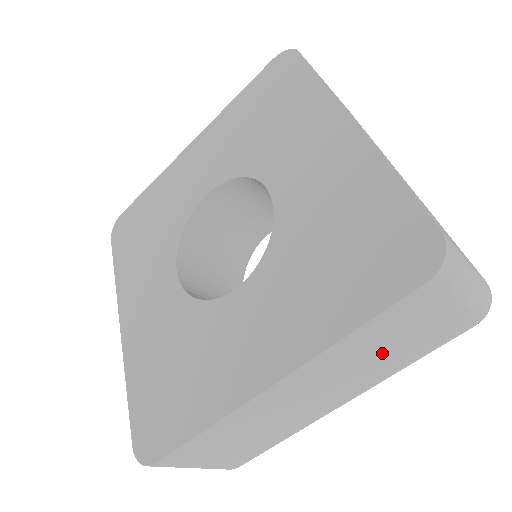
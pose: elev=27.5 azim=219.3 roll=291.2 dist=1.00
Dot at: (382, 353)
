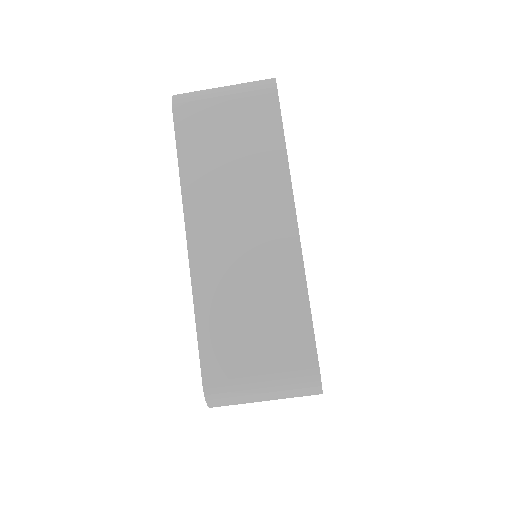
Dot at: (235, 161)
